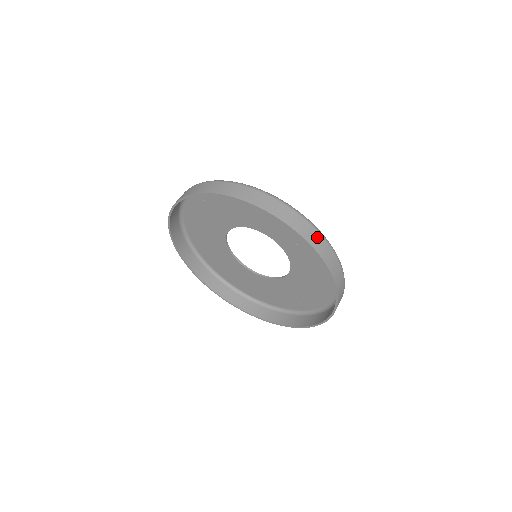
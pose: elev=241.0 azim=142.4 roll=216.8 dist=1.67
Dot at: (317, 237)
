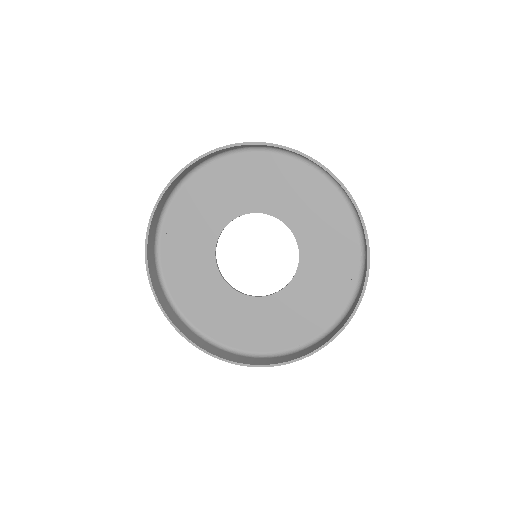
Dot at: occluded
